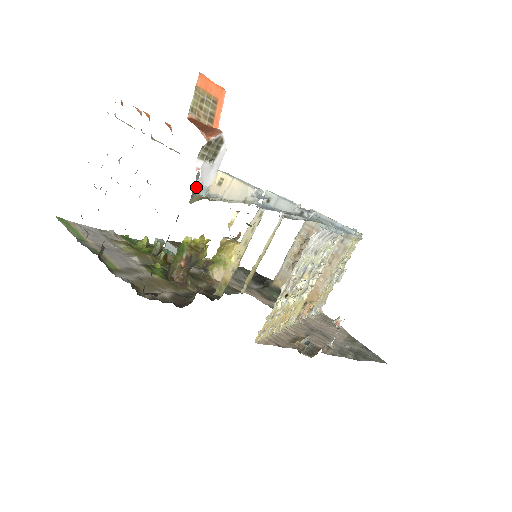
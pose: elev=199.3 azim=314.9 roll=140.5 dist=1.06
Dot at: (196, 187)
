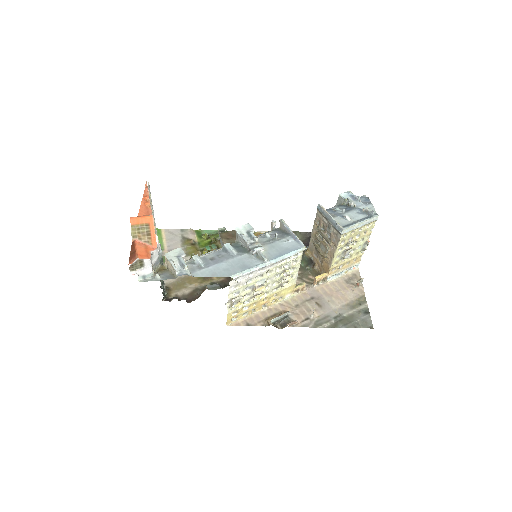
Dot at: (140, 278)
